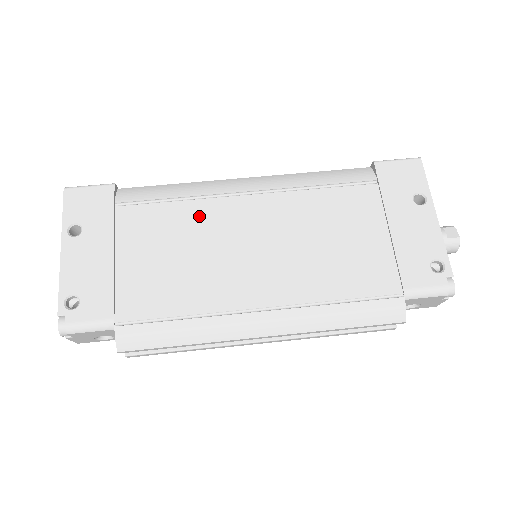
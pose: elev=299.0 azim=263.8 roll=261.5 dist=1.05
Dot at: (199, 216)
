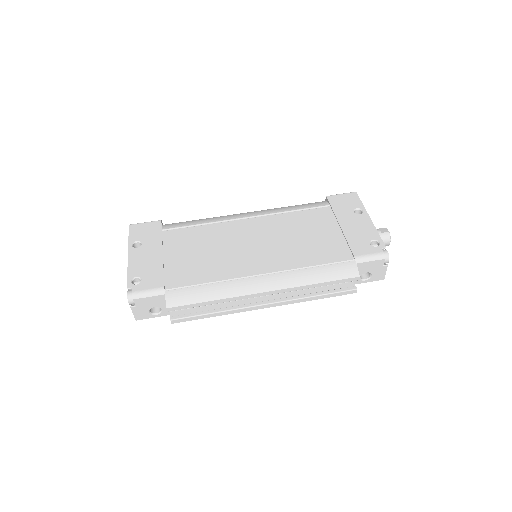
Dot at: (217, 232)
